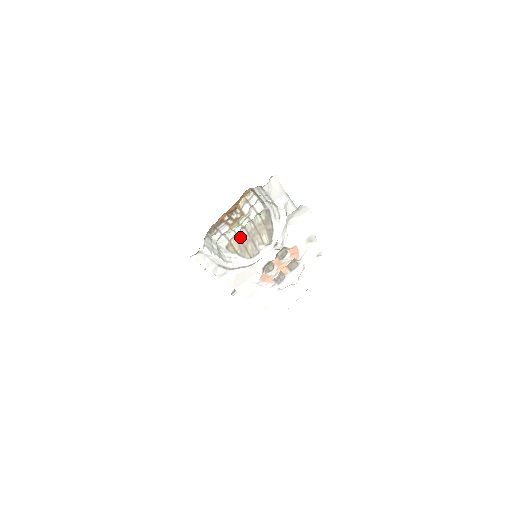
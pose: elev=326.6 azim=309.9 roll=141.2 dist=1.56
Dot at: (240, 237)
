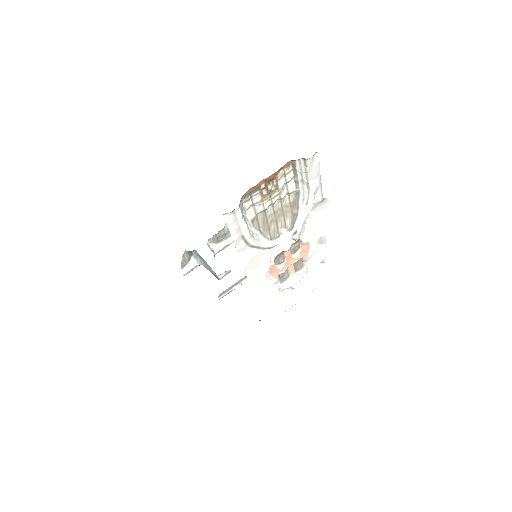
Dot at: (266, 214)
